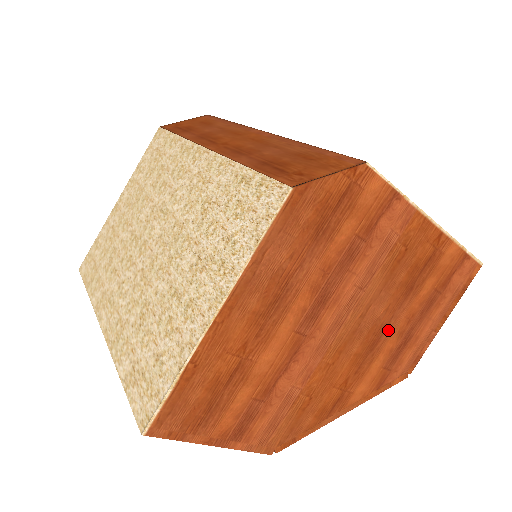
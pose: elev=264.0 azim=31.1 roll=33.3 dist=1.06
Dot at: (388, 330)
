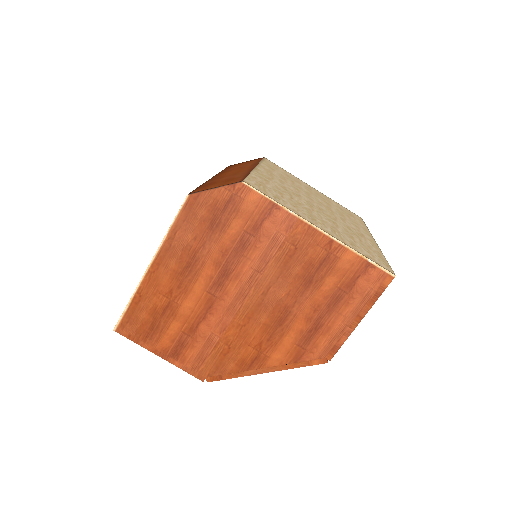
Dot at: (294, 312)
